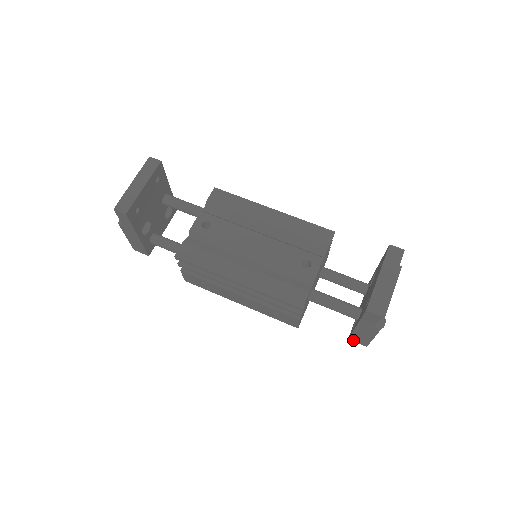
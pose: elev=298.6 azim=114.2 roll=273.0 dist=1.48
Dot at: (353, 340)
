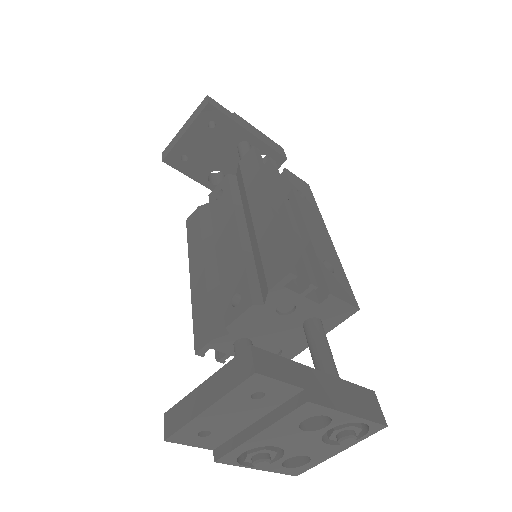
Dot at: occluded
